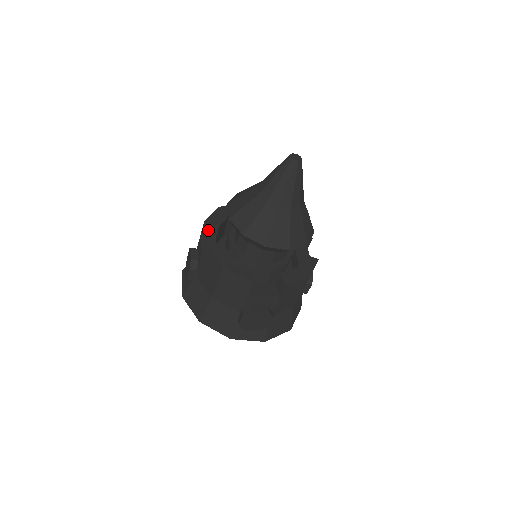
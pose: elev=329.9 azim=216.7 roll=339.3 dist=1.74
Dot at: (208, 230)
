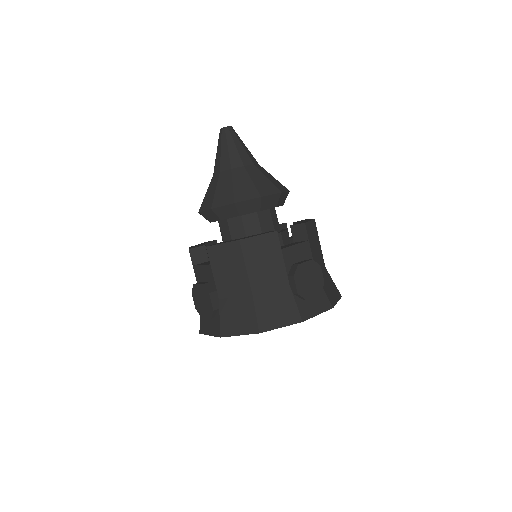
Dot at: (197, 257)
